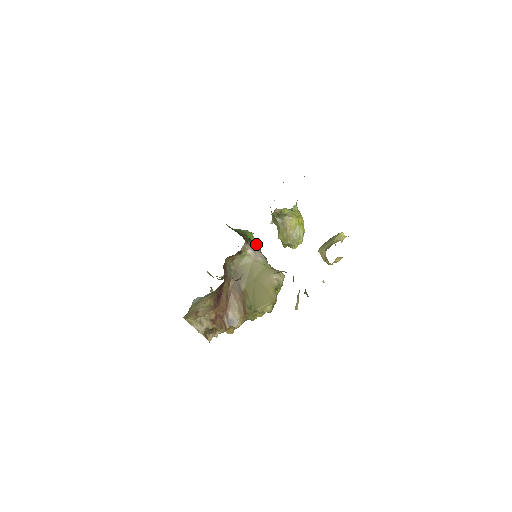
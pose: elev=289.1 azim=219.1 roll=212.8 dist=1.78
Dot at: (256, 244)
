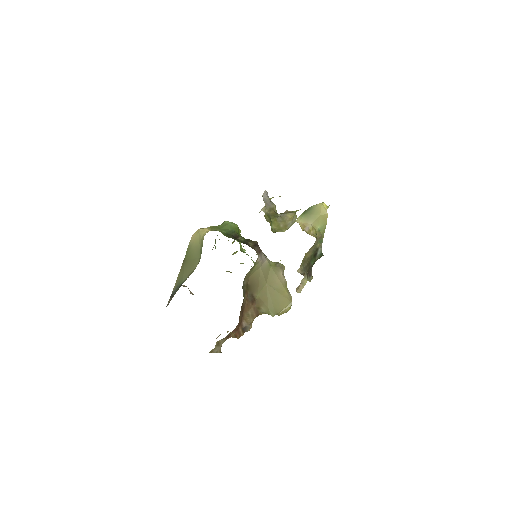
Dot at: (257, 245)
